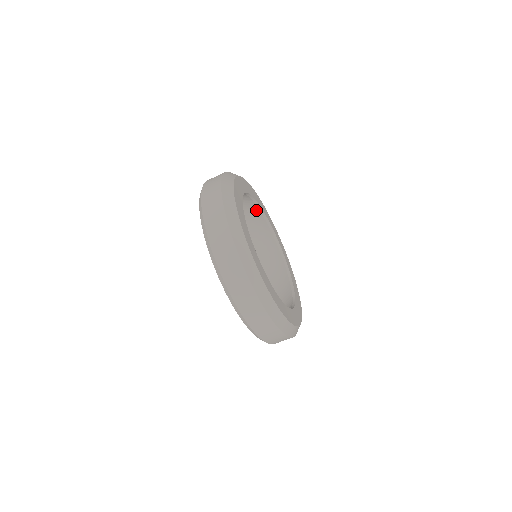
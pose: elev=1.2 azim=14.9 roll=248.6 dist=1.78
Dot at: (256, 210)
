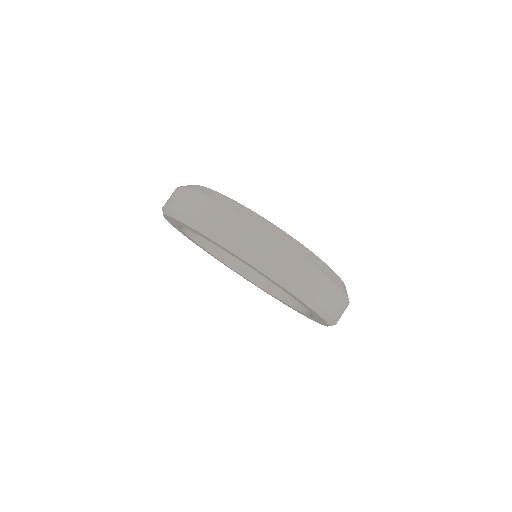
Dot at: occluded
